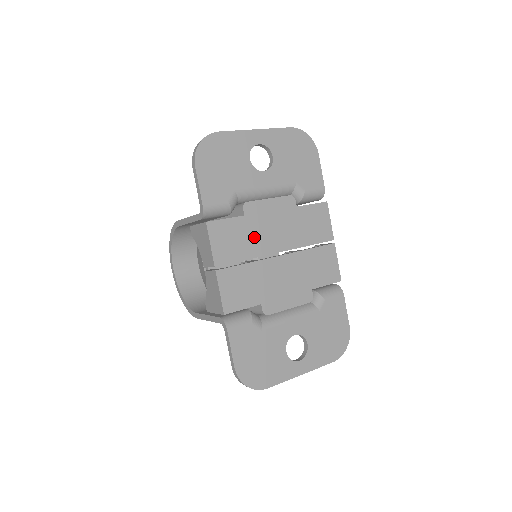
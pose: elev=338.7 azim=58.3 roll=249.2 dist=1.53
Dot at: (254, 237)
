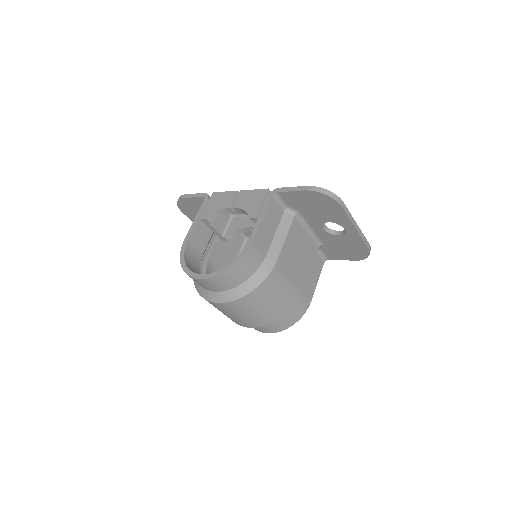
Dot at: occluded
